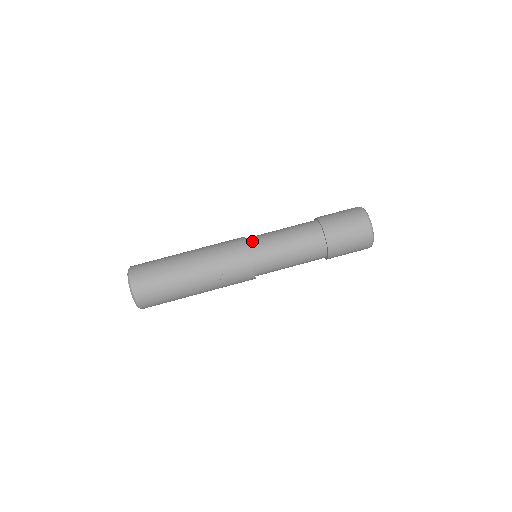
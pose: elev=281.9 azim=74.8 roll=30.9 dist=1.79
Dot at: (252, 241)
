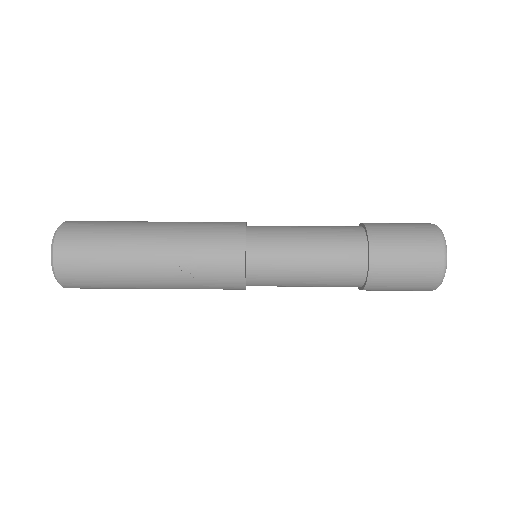
Dot at: (255, 233)
